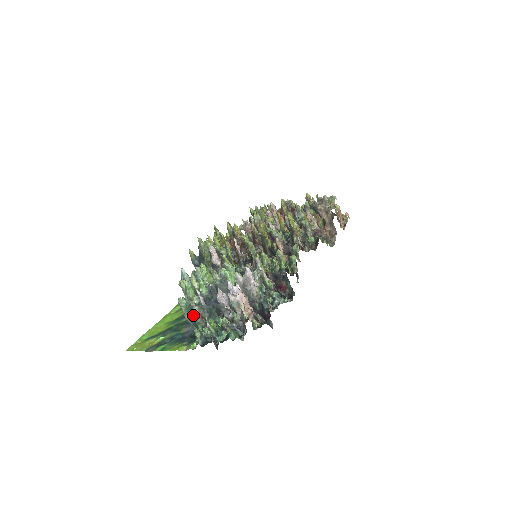
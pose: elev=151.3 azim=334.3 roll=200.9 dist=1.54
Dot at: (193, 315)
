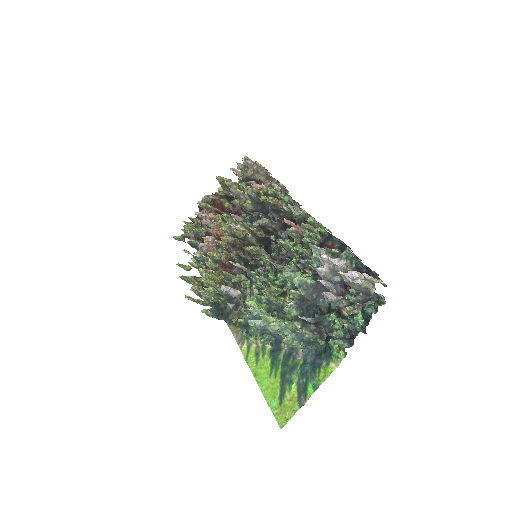
Dot at: (308, 338)
